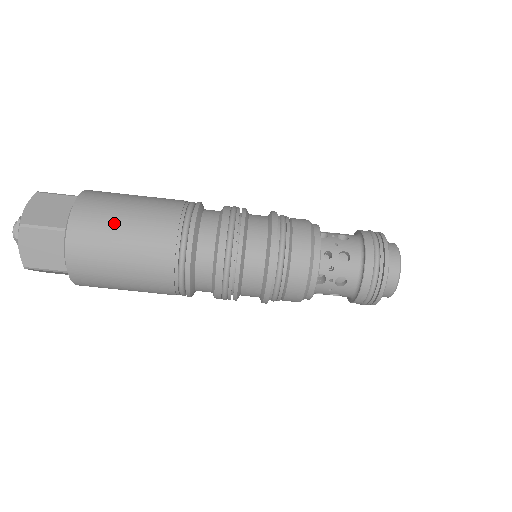
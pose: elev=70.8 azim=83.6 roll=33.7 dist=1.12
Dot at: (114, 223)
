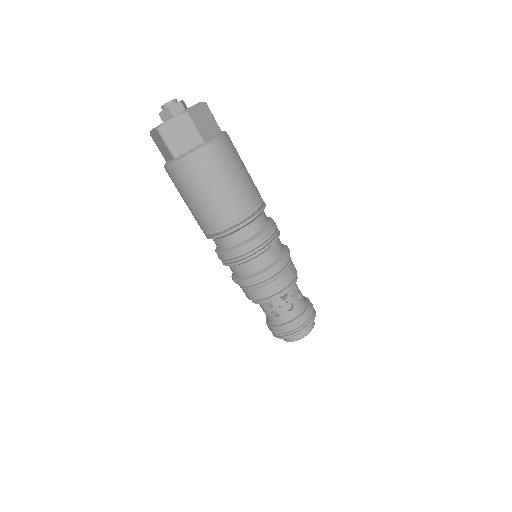
Dot at: (196, 188)
